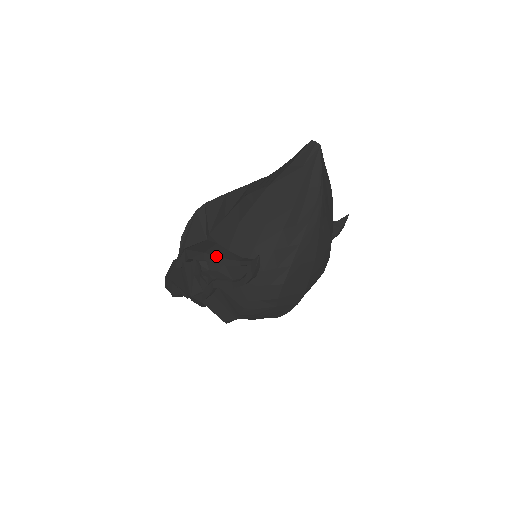
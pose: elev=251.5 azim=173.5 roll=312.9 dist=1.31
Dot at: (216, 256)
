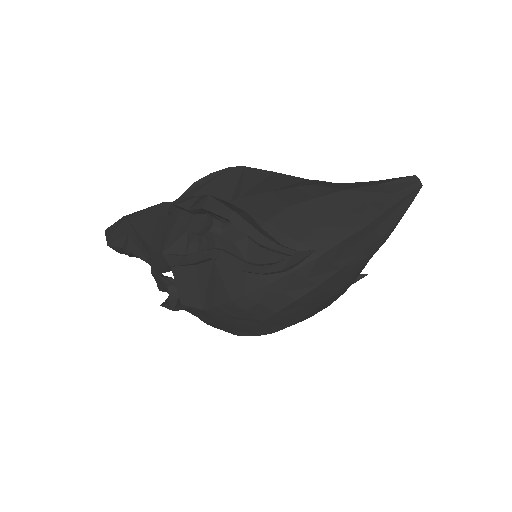
Dot at: (248, 223)
